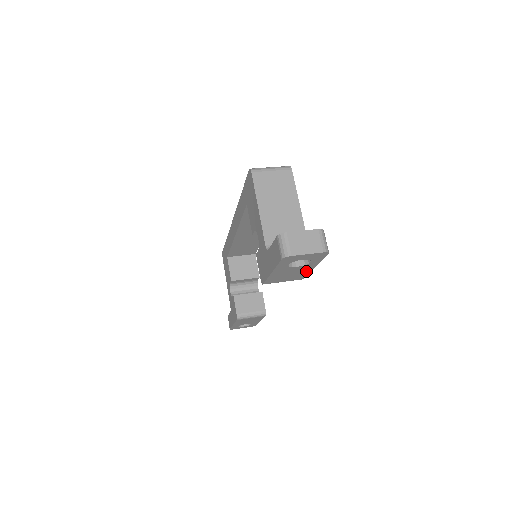
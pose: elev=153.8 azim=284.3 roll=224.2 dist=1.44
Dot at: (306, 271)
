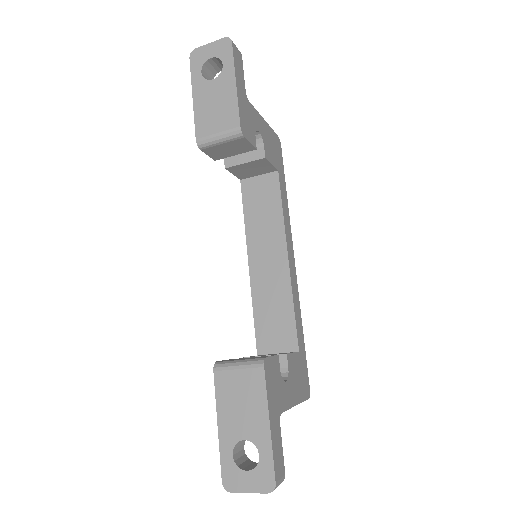
Dot at: (231, 96)
